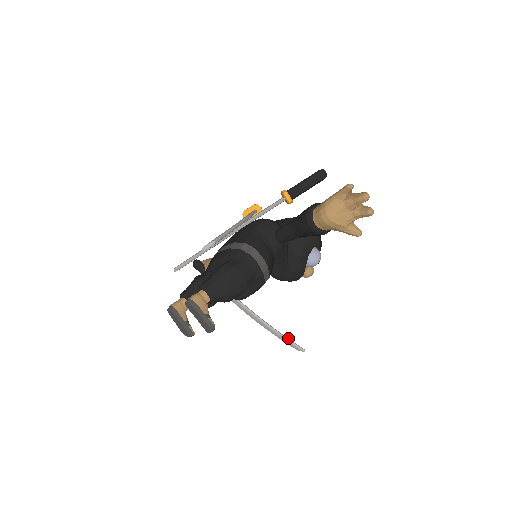
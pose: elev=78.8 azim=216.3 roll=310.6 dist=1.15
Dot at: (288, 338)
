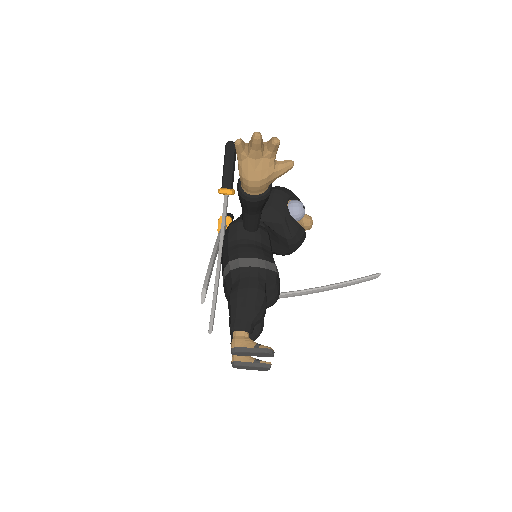
Dot at: (358, 278)
